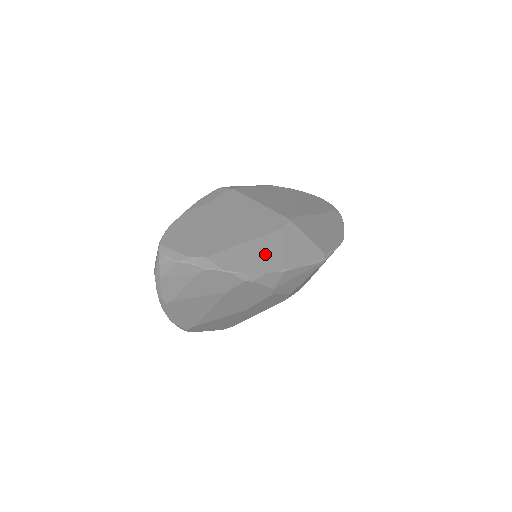
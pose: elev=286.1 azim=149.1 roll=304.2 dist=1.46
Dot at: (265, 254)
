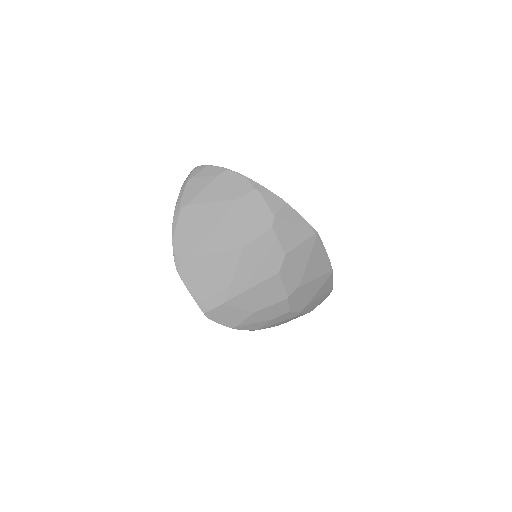
Dot at: occluded
